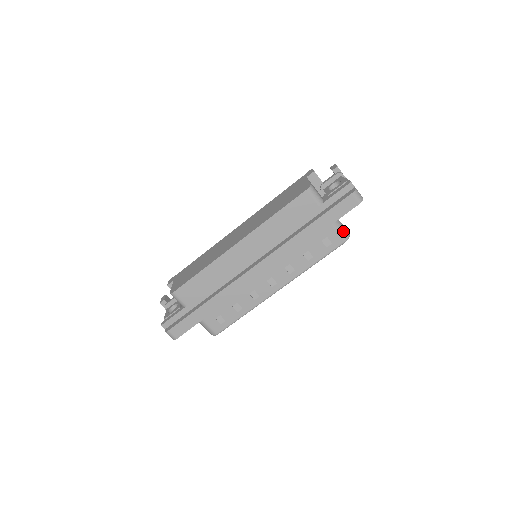
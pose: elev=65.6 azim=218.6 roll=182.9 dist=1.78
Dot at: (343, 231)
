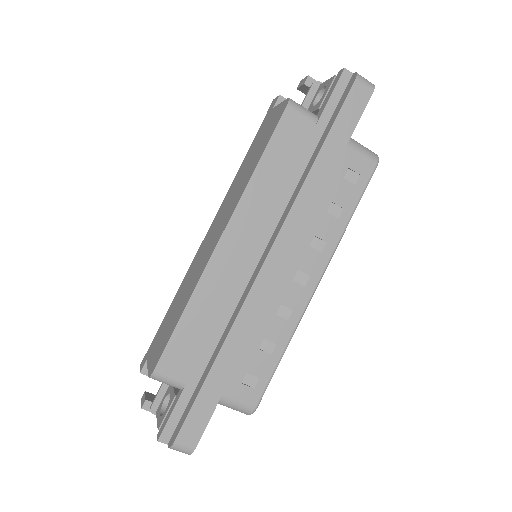
Dot at: (366, 150)
